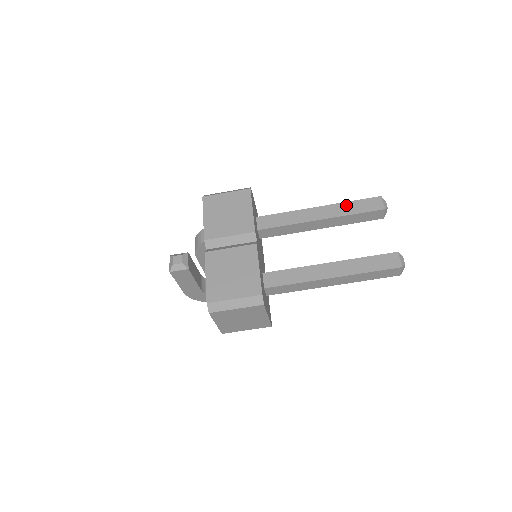
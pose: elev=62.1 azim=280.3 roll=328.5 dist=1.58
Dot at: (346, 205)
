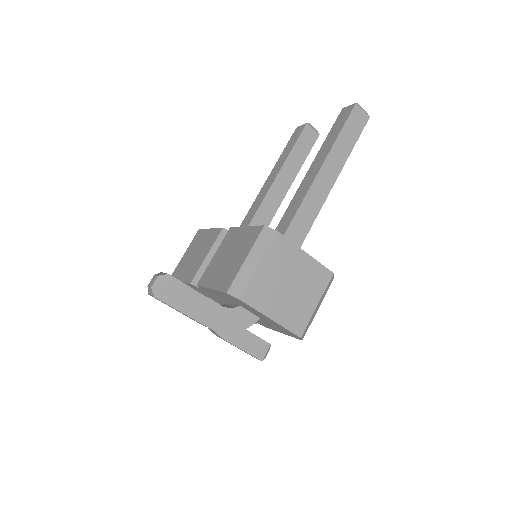
Dot at: (281, 157)
